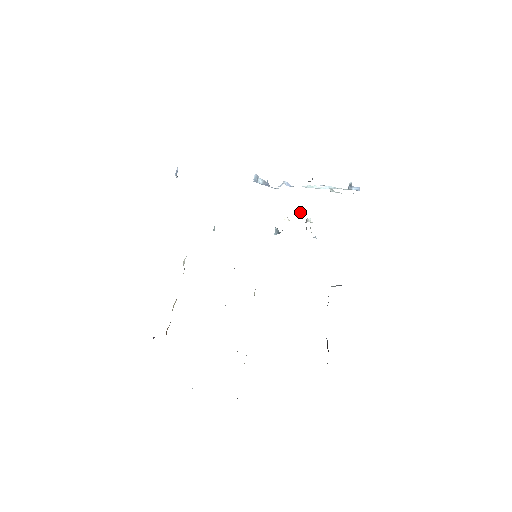
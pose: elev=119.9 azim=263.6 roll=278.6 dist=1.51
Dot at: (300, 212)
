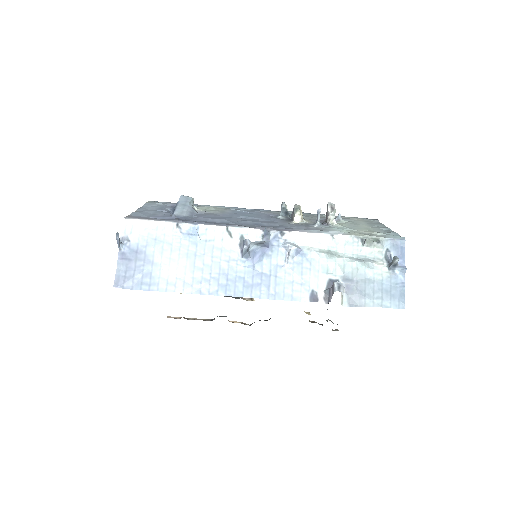
Dot at: (318, 216)
